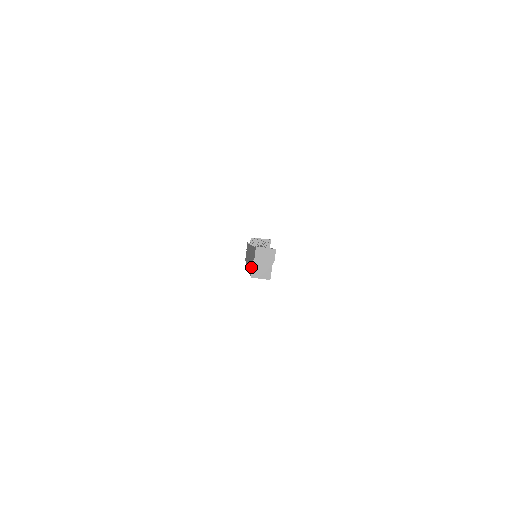
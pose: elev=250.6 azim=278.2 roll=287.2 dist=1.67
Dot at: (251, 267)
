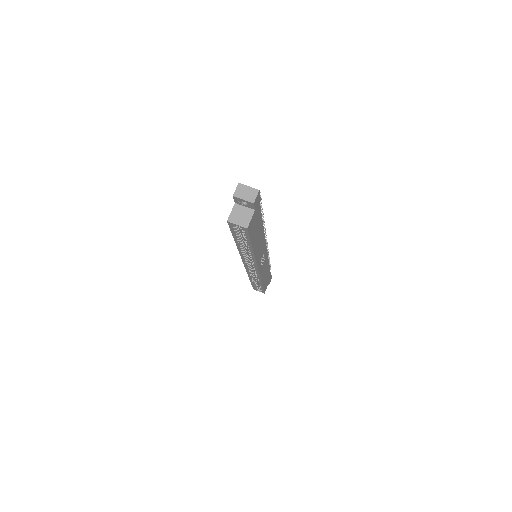
Dot at: occluded
